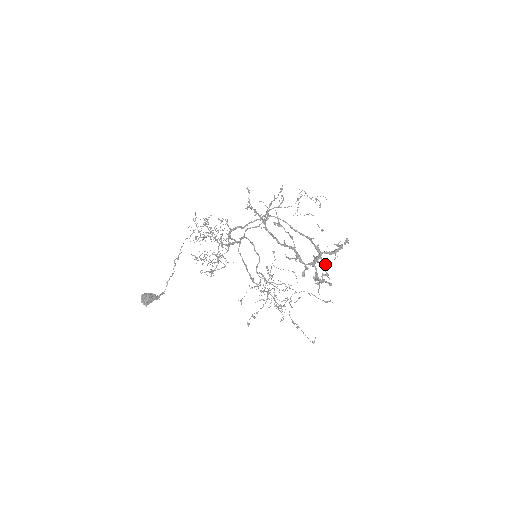
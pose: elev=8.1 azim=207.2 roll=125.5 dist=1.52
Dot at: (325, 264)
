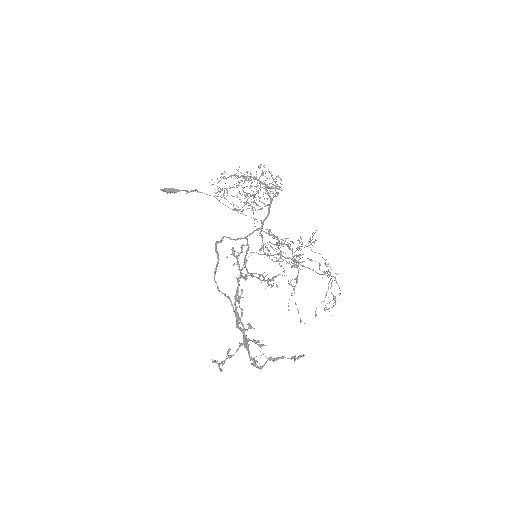
Dot at: (260, 346)
